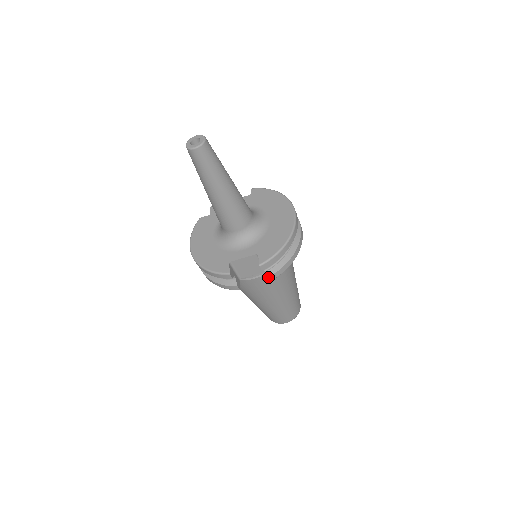
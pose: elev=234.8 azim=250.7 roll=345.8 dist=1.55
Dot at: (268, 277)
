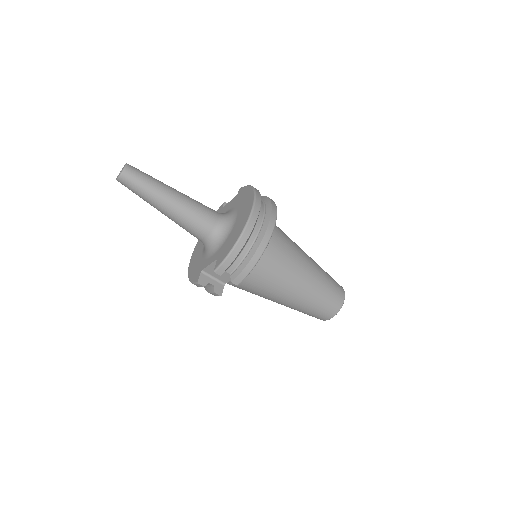
Dot at: (233, 281)
